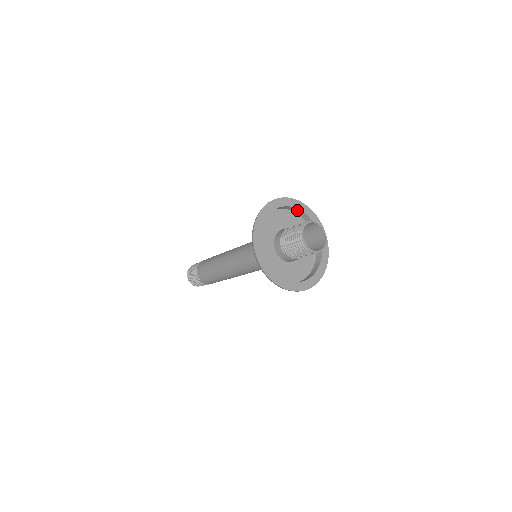
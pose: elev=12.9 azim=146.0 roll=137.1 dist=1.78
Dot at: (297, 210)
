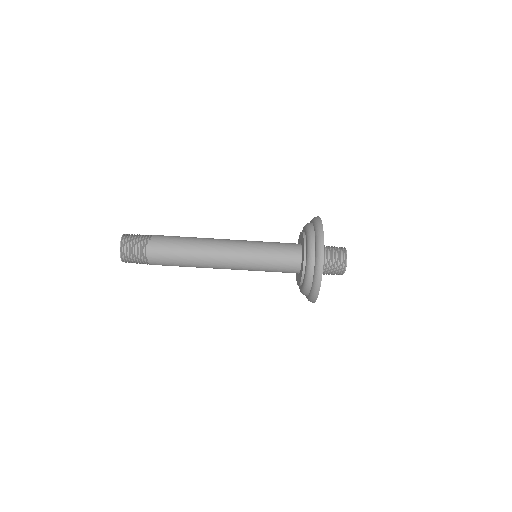
Dot at: occluded
